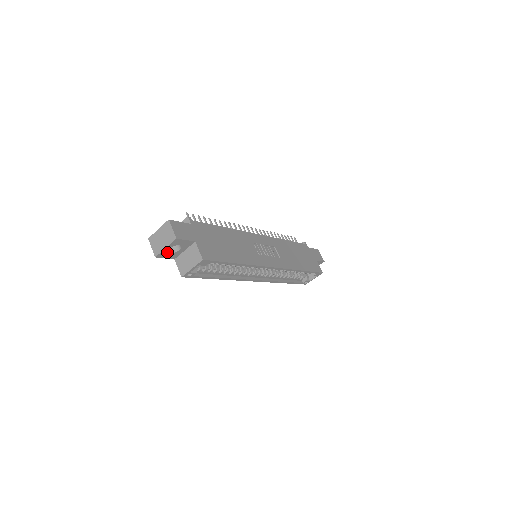
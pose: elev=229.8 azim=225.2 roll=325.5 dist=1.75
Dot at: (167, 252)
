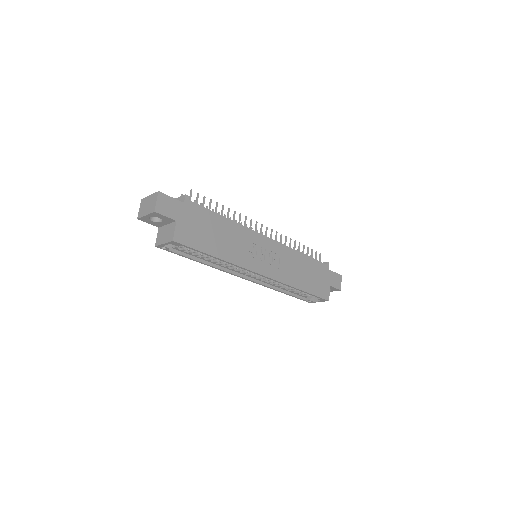
Dot at: (149, 219)
